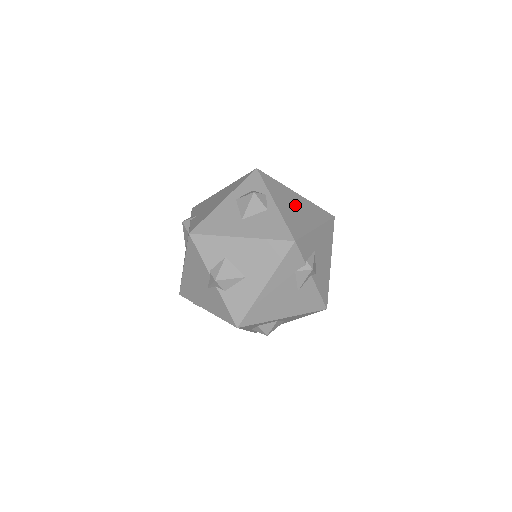
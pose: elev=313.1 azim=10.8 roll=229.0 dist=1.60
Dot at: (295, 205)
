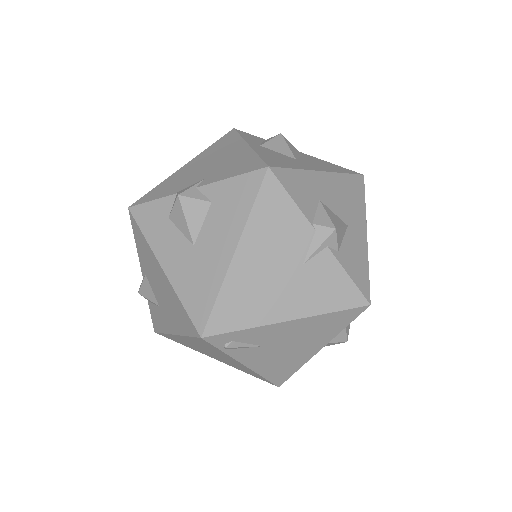
Dot at: occluded
